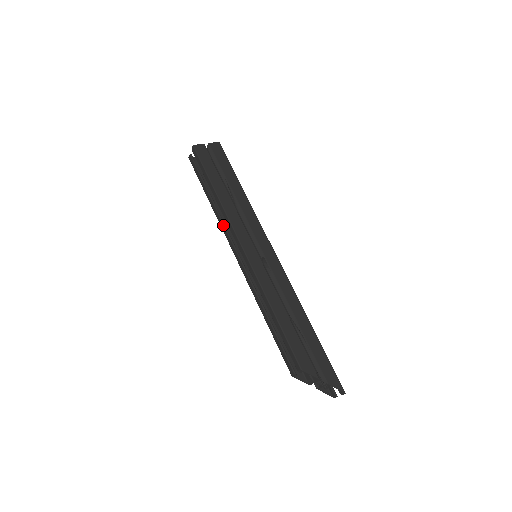
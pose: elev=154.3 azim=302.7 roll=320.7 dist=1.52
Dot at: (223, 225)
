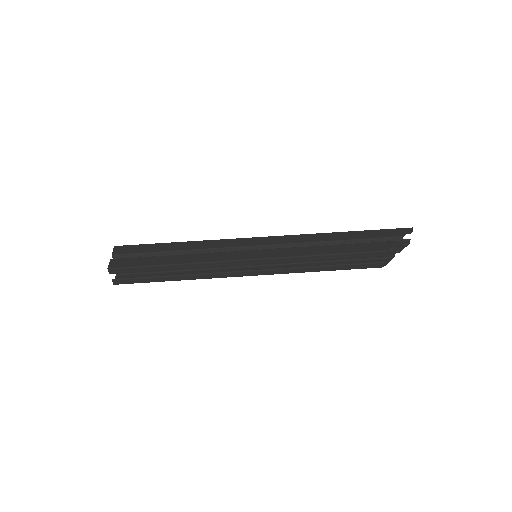
Dot at: (210, 274)
